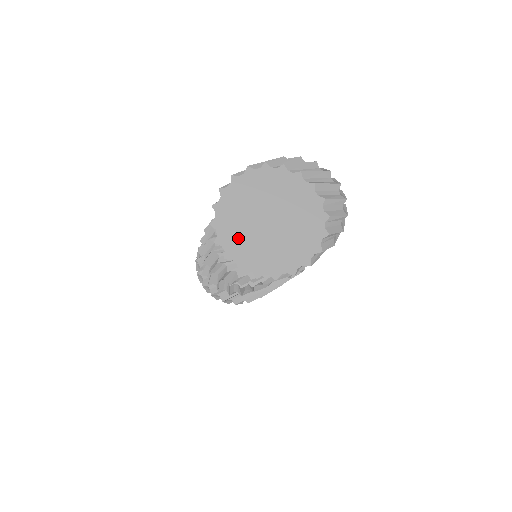
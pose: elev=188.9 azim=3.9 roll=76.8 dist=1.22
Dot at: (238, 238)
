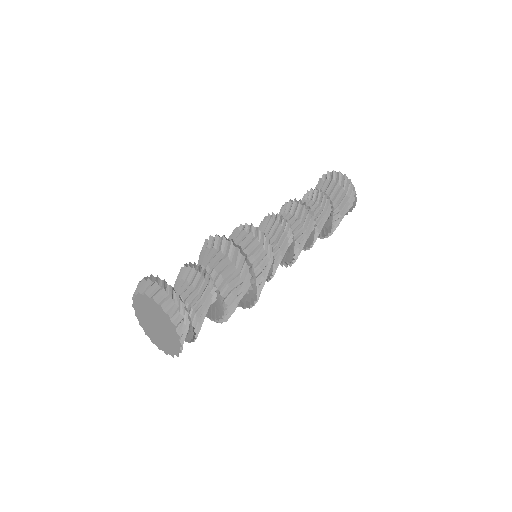
Dot at: (155, 338)
